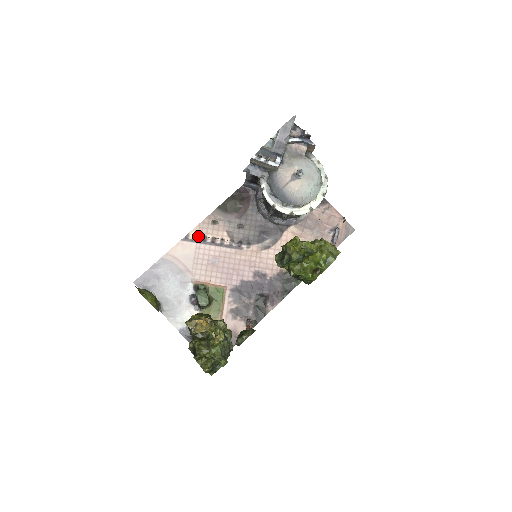
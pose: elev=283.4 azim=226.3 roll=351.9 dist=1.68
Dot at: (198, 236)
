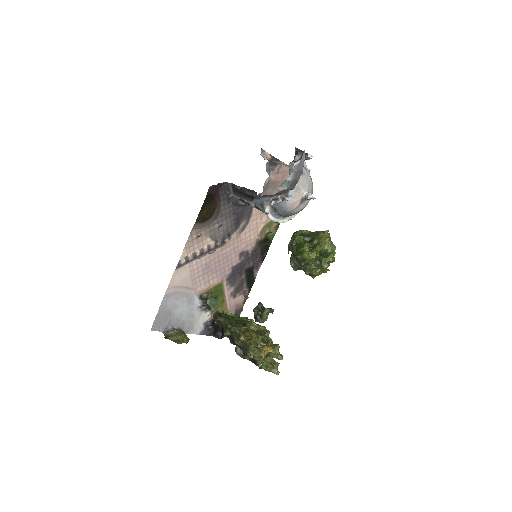
Dot at: (188, 257)
